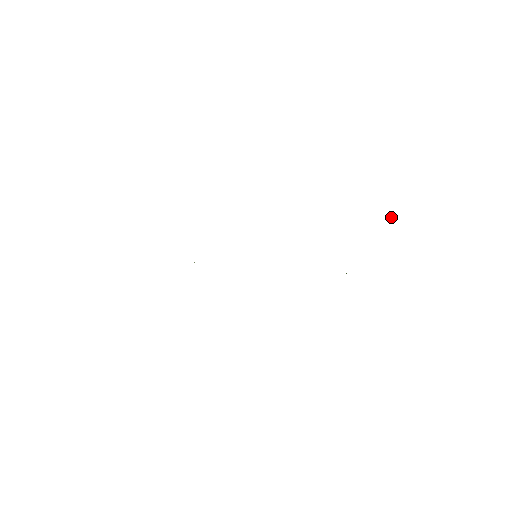
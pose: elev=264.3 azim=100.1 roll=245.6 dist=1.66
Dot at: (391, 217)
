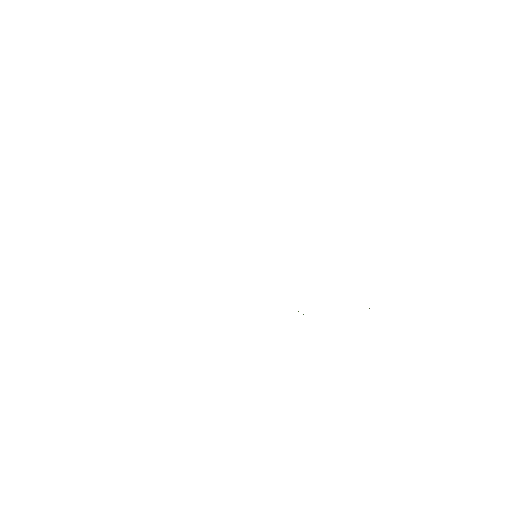
Dot at: occluded
